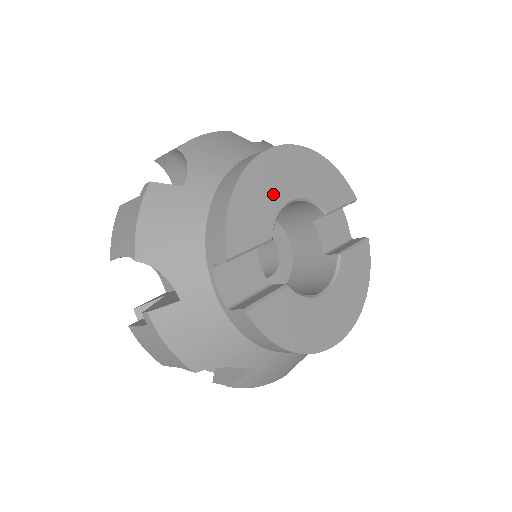
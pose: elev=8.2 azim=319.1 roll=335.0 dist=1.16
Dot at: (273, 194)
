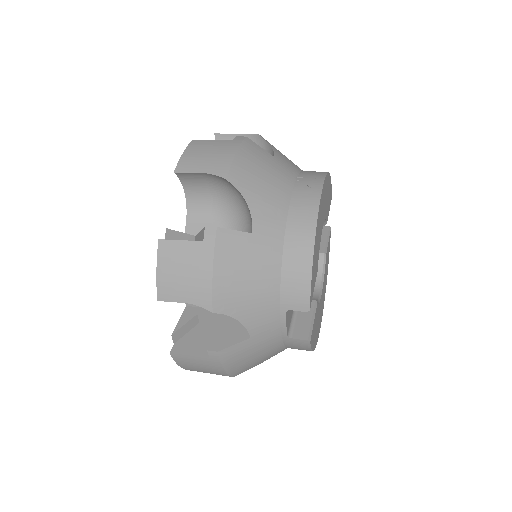
Dot at: (320, 232)
